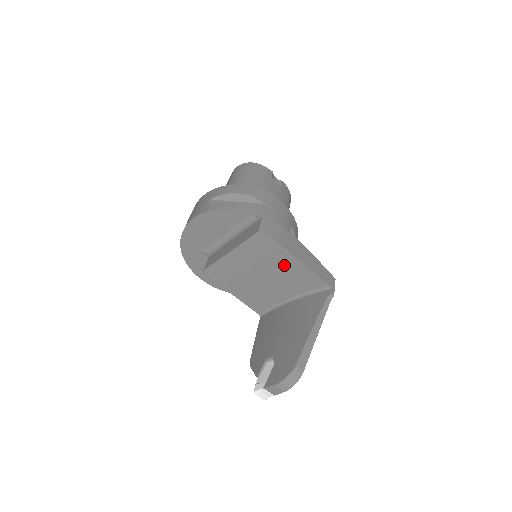
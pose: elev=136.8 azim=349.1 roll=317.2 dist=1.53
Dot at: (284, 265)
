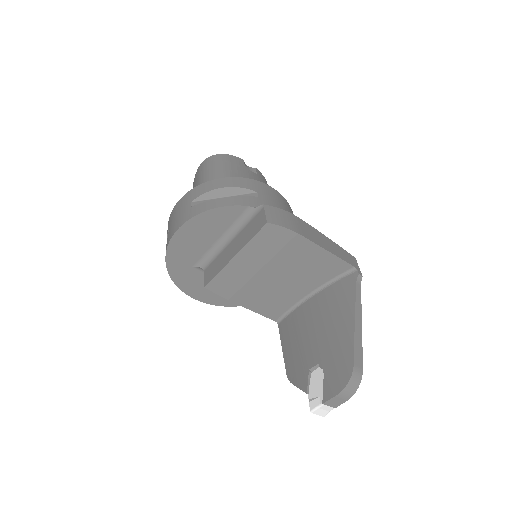
Dot at: (301, 256)
